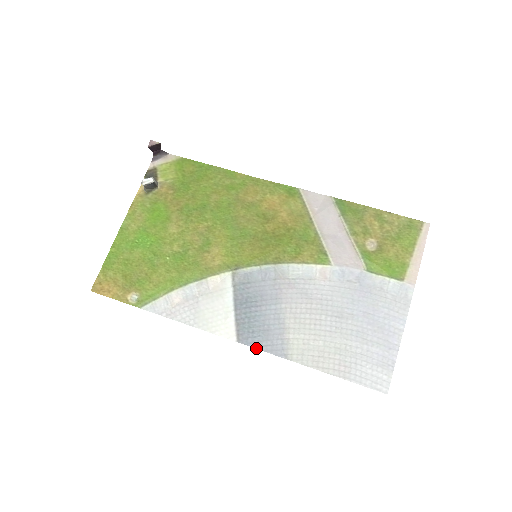
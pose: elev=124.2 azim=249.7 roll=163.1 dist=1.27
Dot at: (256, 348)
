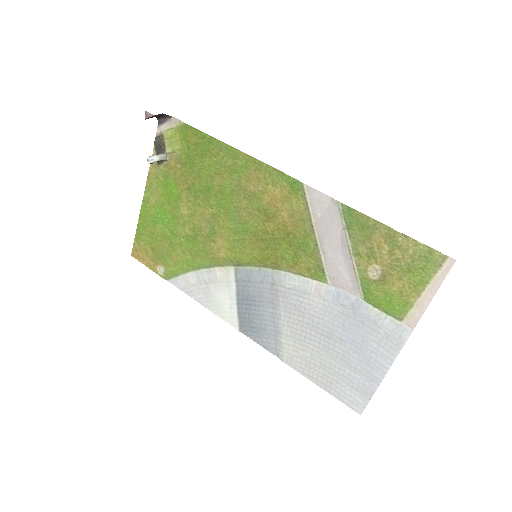
Dot at: (254, 341)
